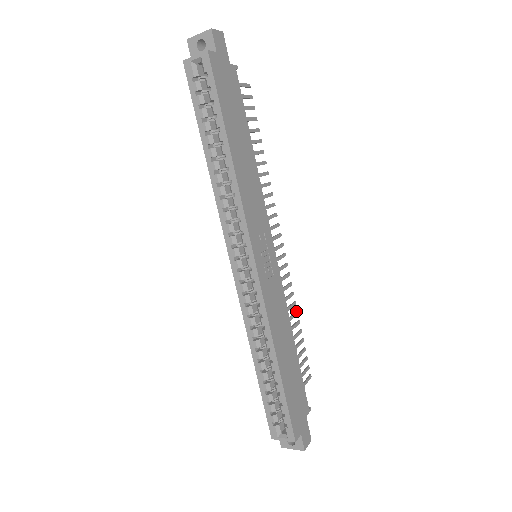
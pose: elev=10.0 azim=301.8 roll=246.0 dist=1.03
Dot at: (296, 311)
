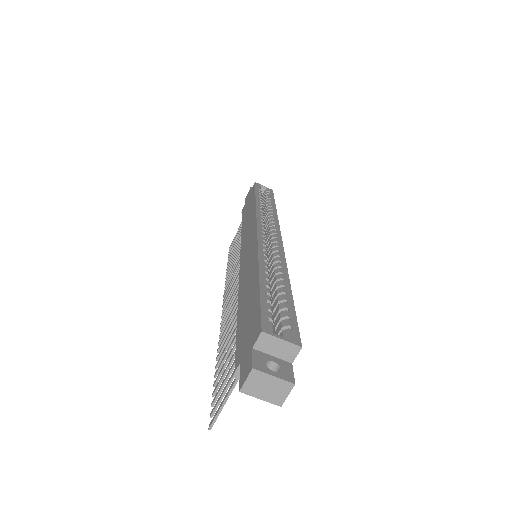
Dot at: (219, 355)
